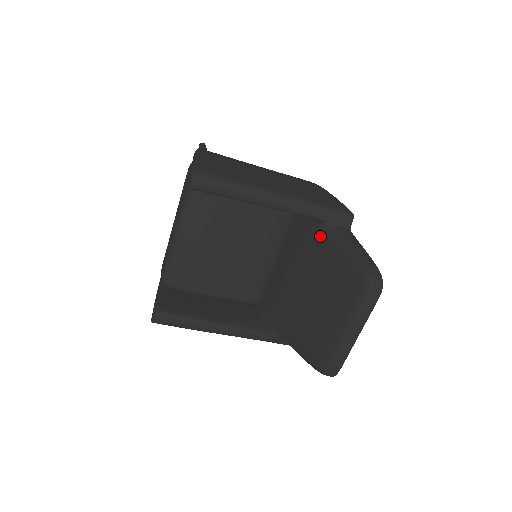
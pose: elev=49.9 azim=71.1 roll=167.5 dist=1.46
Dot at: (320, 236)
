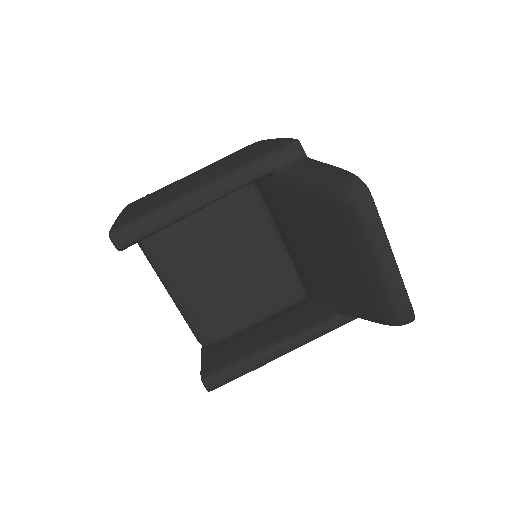
Dot at: (282, 189)
